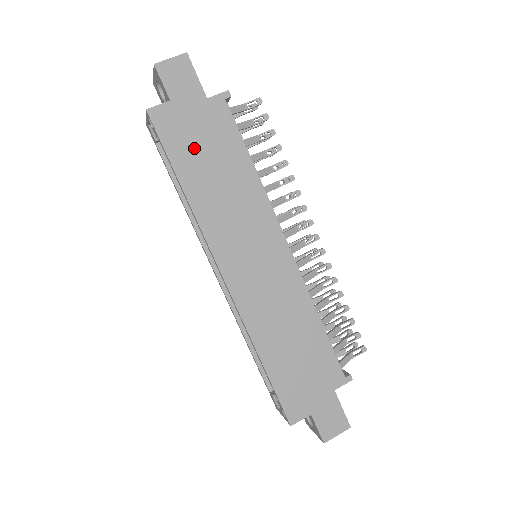
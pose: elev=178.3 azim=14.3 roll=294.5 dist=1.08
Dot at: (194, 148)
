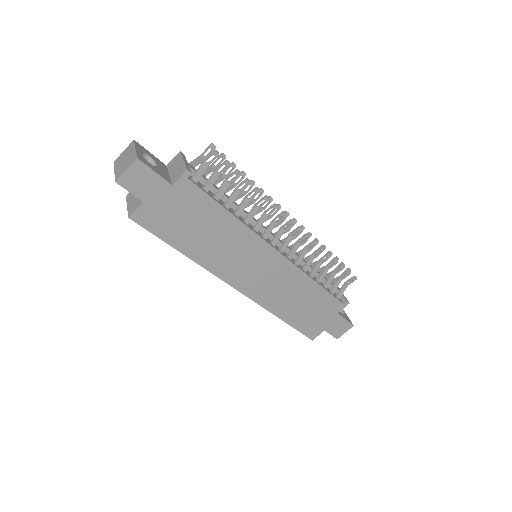
Dot at: (179, 225)
